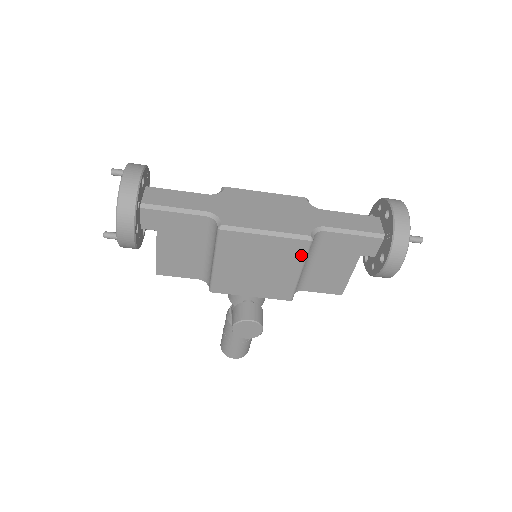
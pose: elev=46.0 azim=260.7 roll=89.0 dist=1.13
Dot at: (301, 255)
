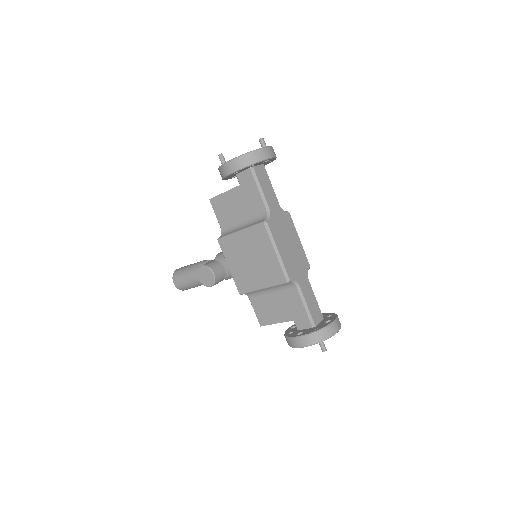
Dot at: (274, 282)
